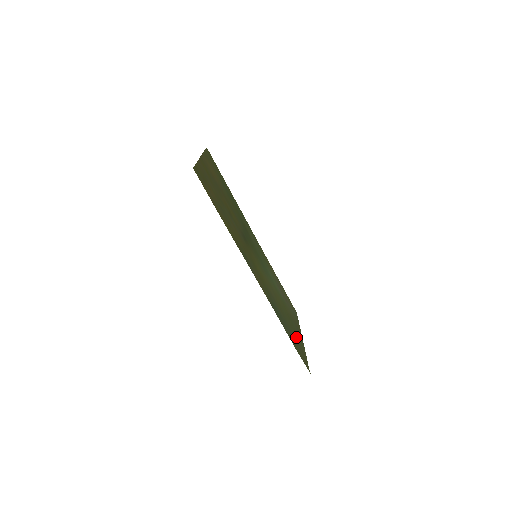
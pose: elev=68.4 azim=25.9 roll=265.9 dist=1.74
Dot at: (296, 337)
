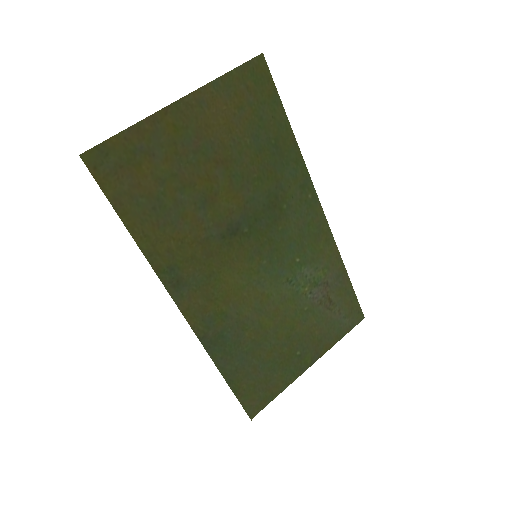
Dot at: (275, 368)
